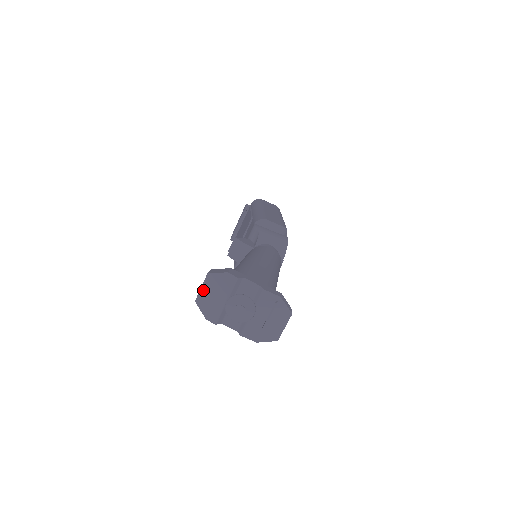
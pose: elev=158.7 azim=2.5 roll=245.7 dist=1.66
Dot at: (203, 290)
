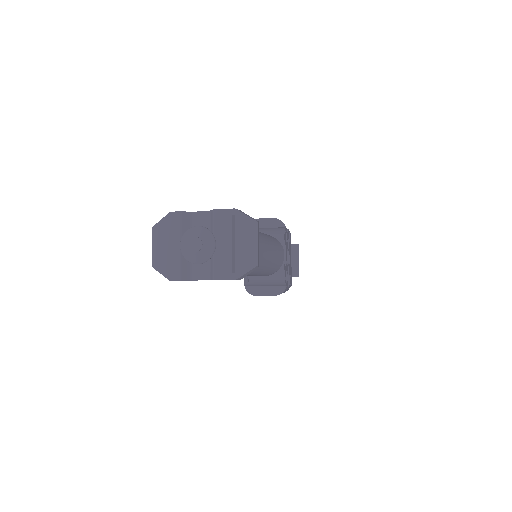
Dot at: (155, 249)
